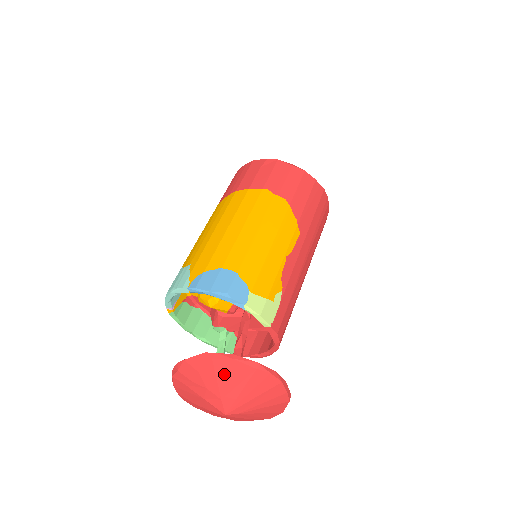
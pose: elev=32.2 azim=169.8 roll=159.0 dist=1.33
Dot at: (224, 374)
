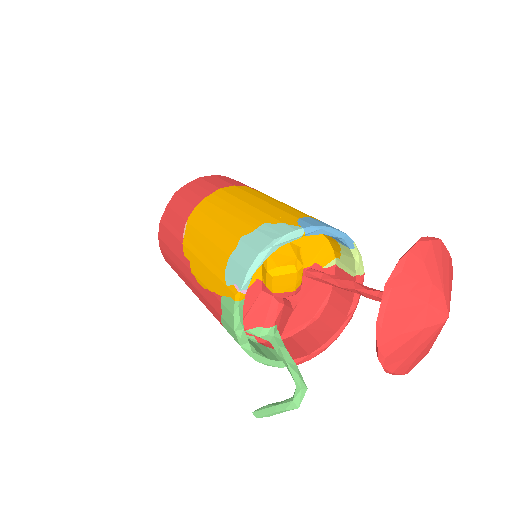
Dot at: (440, 259)
